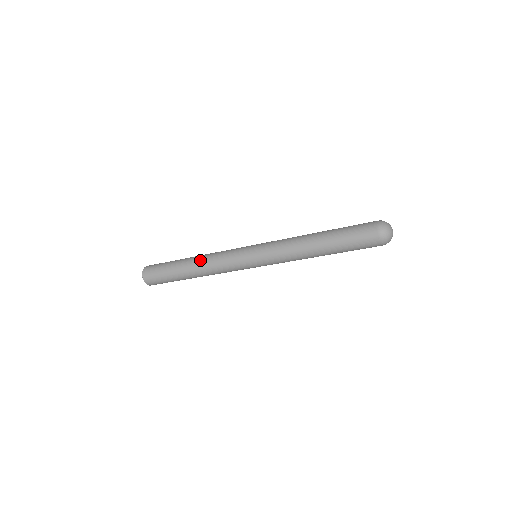
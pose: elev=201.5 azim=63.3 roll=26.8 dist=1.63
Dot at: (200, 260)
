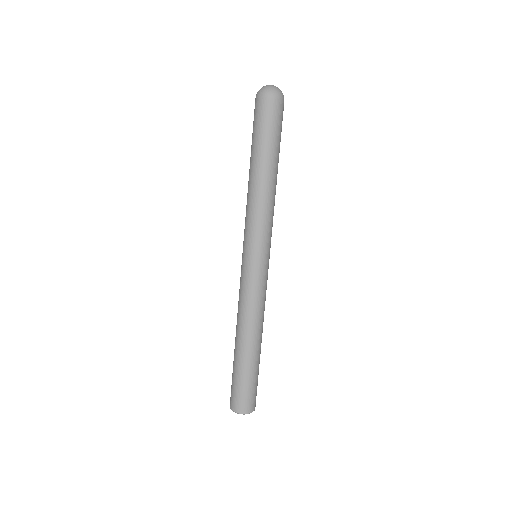
Dot at: occluded
